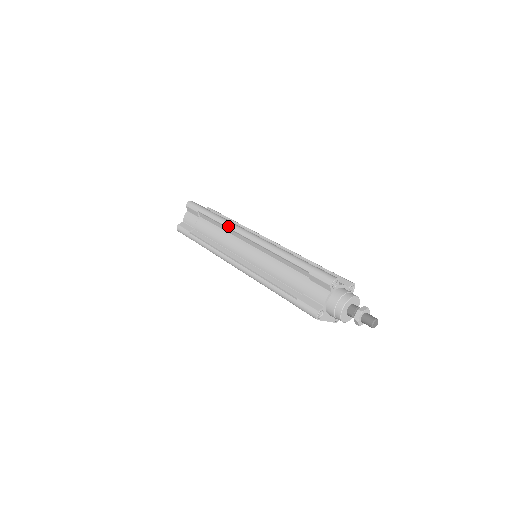
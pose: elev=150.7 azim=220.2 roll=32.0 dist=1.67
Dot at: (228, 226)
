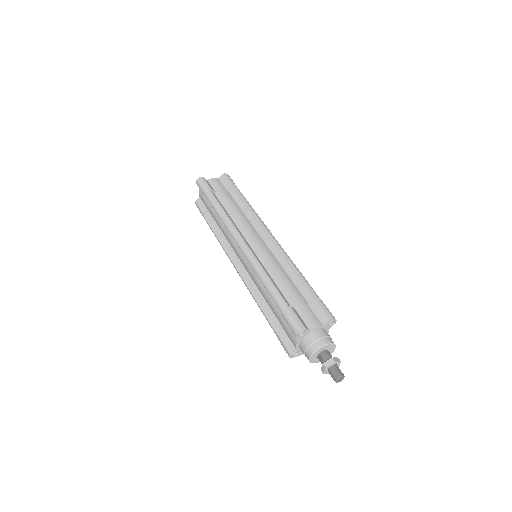
Dot at: (225, 226)
